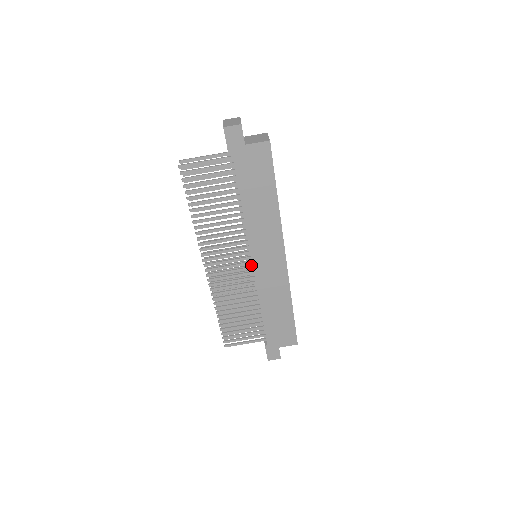
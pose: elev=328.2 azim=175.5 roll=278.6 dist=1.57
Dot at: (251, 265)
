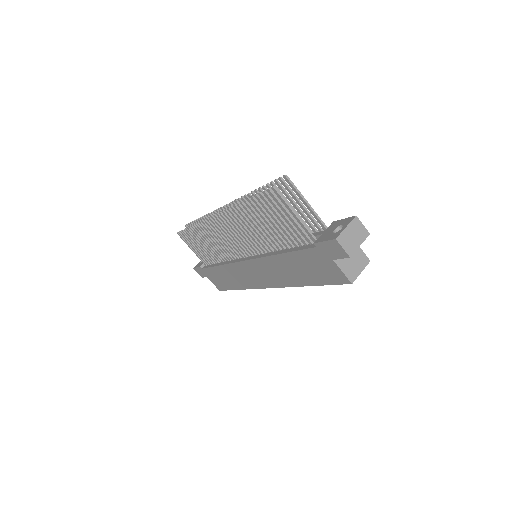
Dot at: occluded
